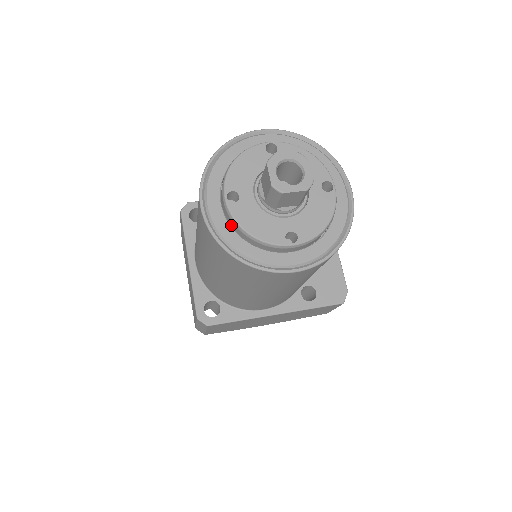
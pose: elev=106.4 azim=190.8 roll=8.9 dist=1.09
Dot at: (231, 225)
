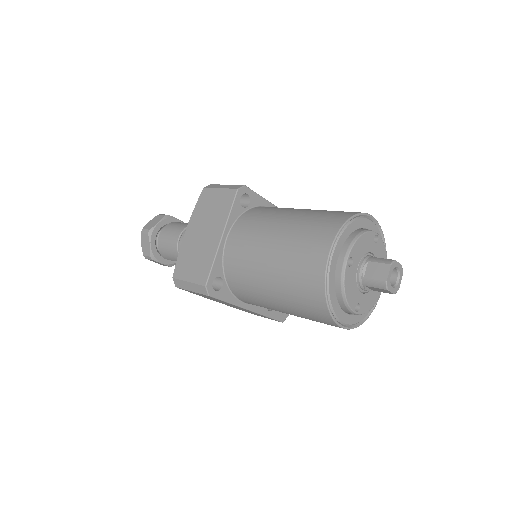
Dot at: (335, 277)
